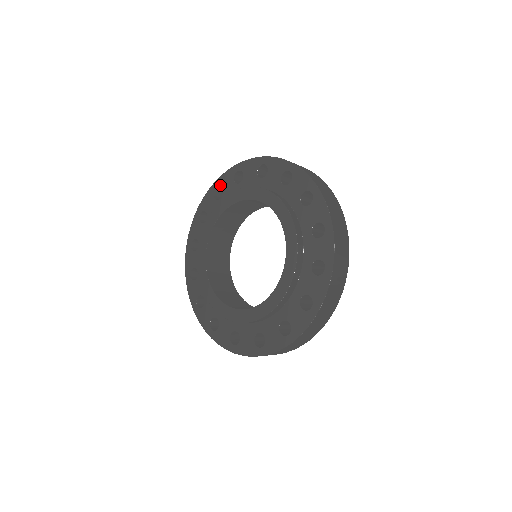
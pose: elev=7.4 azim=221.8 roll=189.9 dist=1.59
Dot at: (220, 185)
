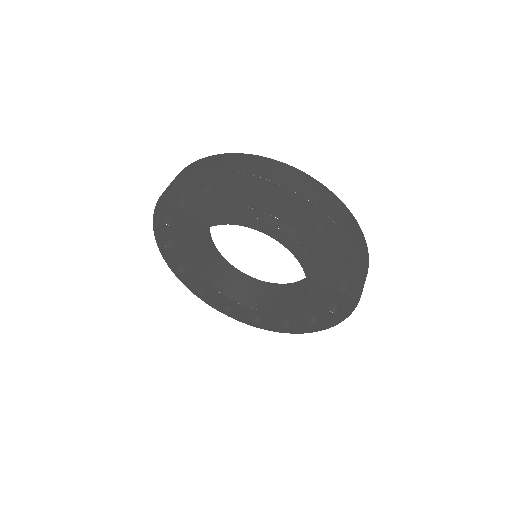
Dot at: (180, 192)
